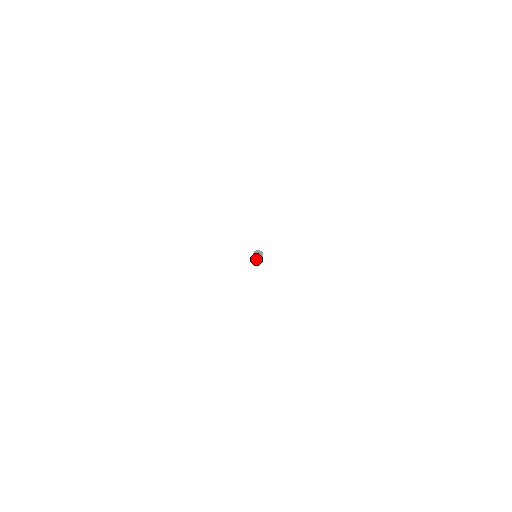
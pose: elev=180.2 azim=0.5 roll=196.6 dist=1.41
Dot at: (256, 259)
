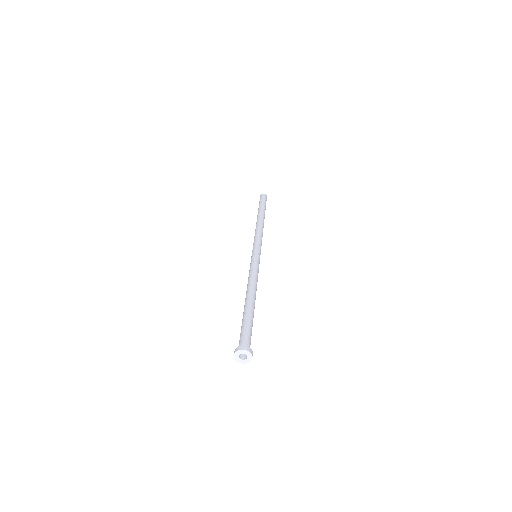
Dot at: occluded
